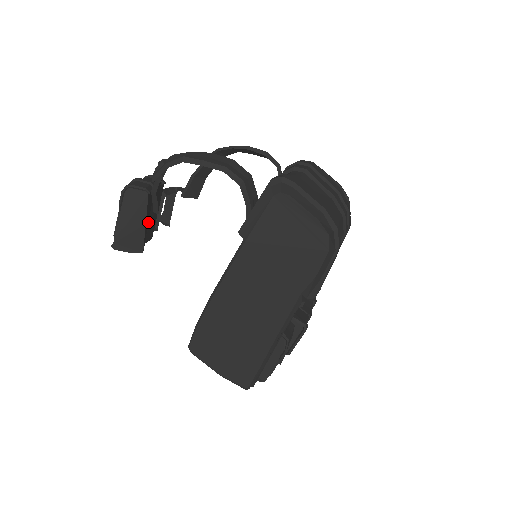
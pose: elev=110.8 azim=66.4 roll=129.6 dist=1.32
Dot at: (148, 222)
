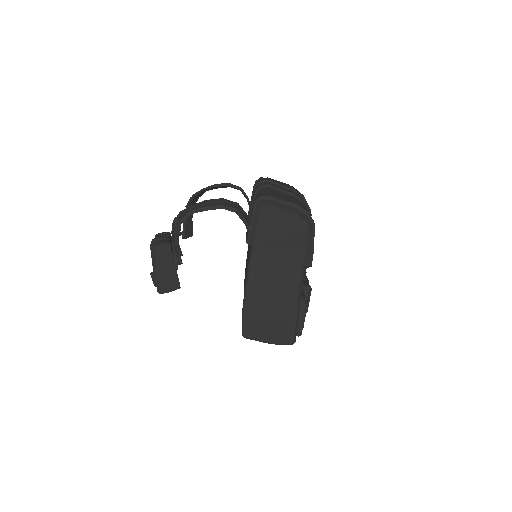
Dot at: occluded
